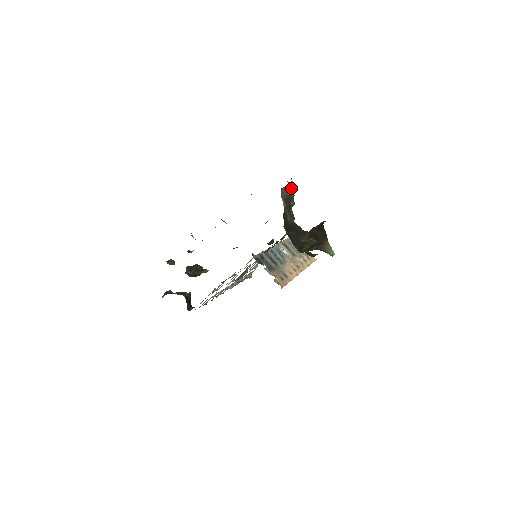
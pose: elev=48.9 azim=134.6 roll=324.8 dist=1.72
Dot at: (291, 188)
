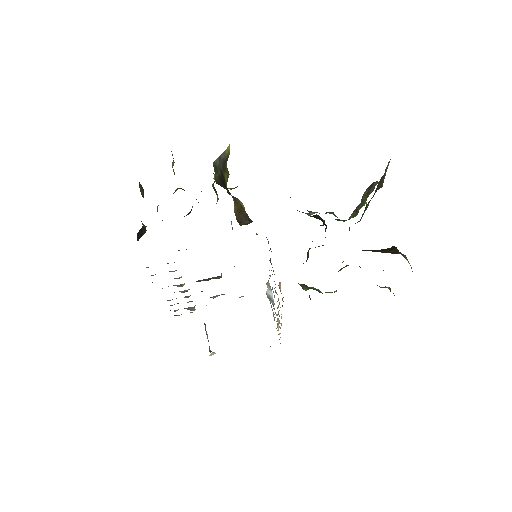
Dot at: (368, 193)
